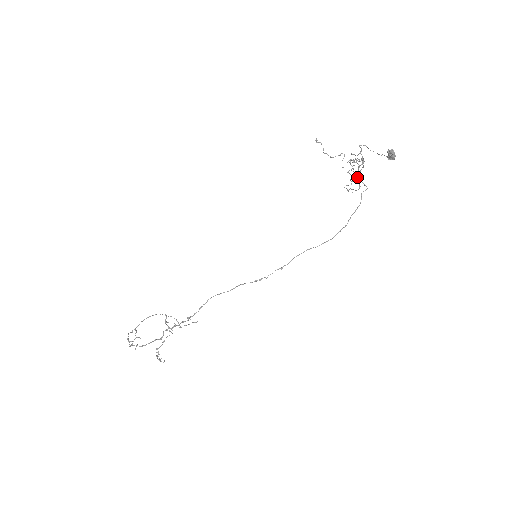
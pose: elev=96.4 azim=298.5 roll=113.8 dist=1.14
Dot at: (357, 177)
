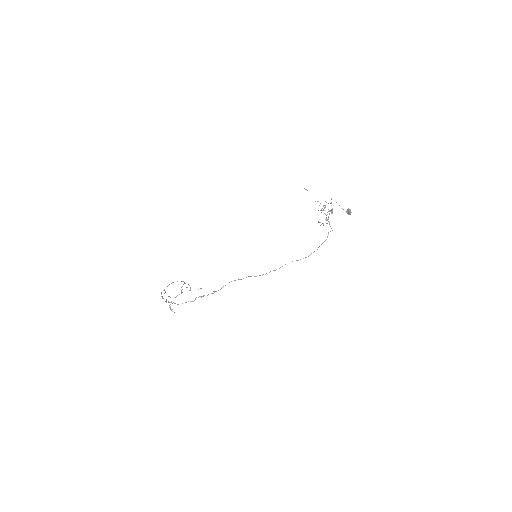
Dot at: (326, 217)
